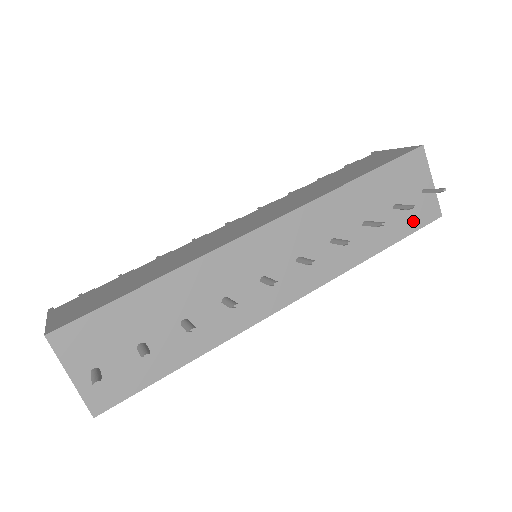
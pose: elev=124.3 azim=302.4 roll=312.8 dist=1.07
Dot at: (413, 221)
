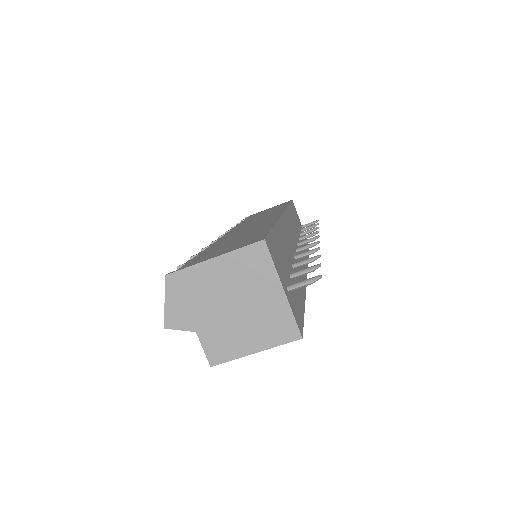
Dot at: (306, 244)
